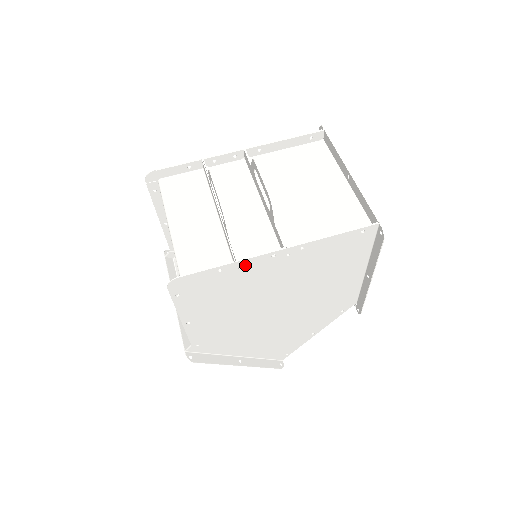
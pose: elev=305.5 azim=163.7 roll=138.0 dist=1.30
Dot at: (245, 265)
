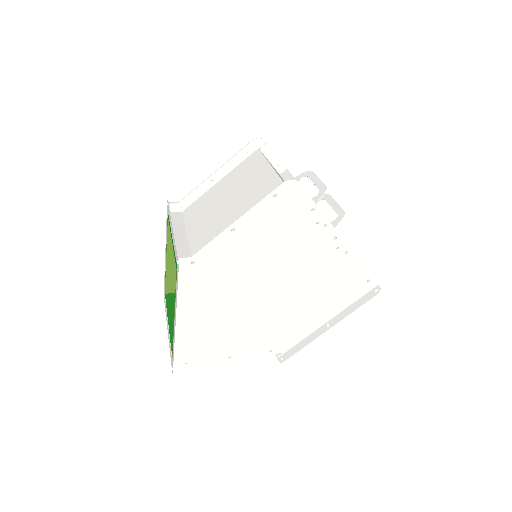
Dot at: (321, 225)
